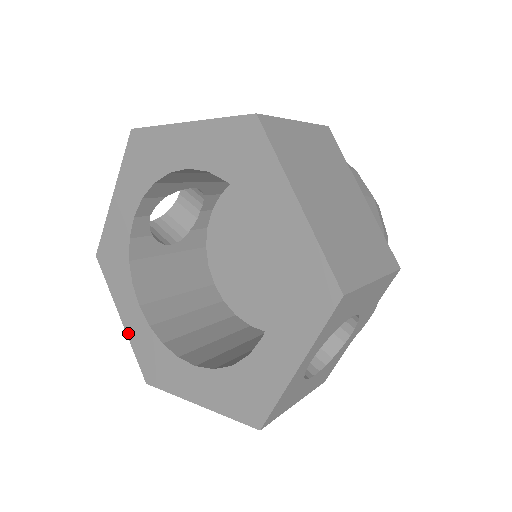
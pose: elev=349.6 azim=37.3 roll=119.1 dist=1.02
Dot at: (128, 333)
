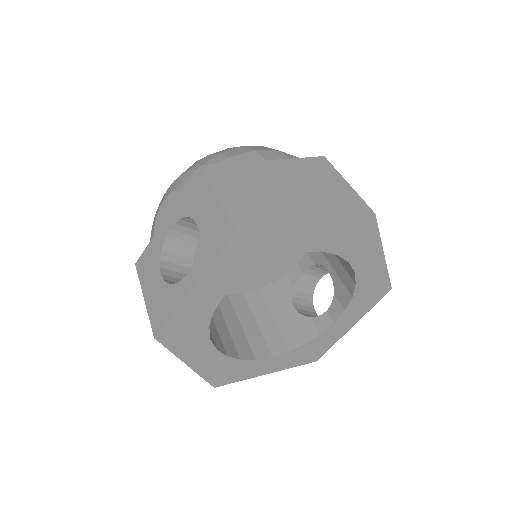
Dot at: (197, 370)
